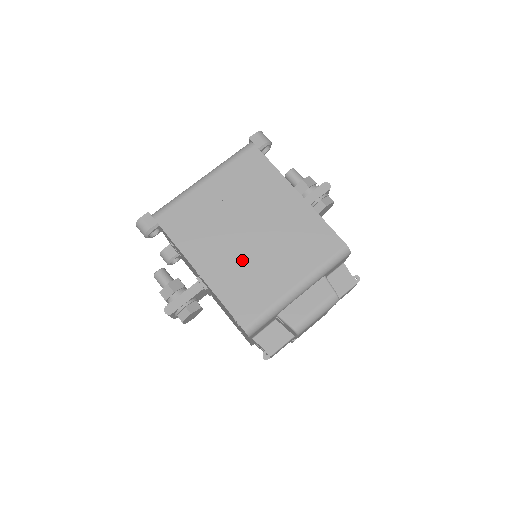
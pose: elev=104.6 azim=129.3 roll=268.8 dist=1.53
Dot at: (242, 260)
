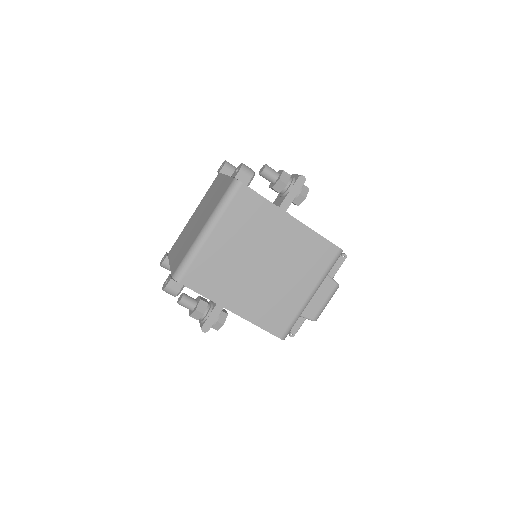
Dot at: (264, 290)
